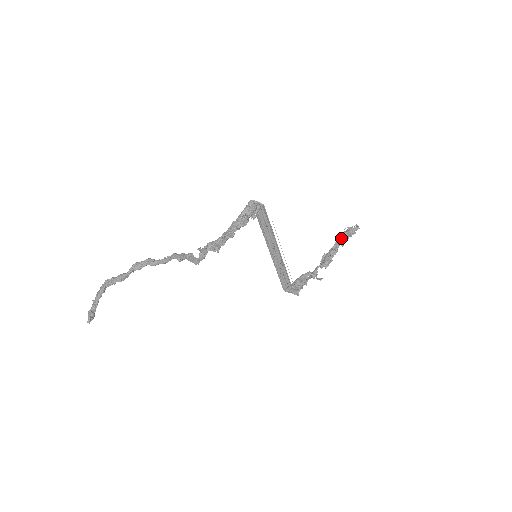
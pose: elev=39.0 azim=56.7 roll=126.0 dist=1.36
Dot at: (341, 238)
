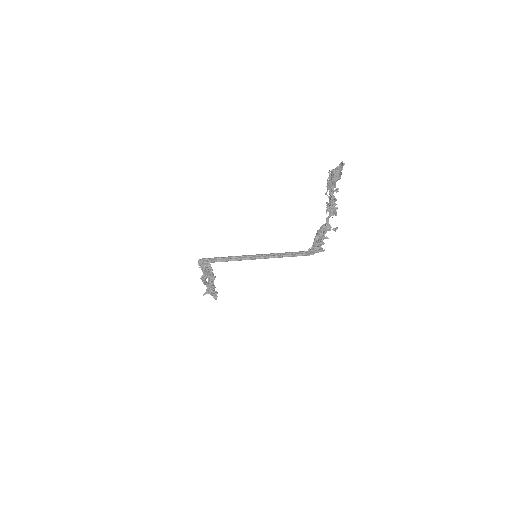
Dot at: (329, 187)
